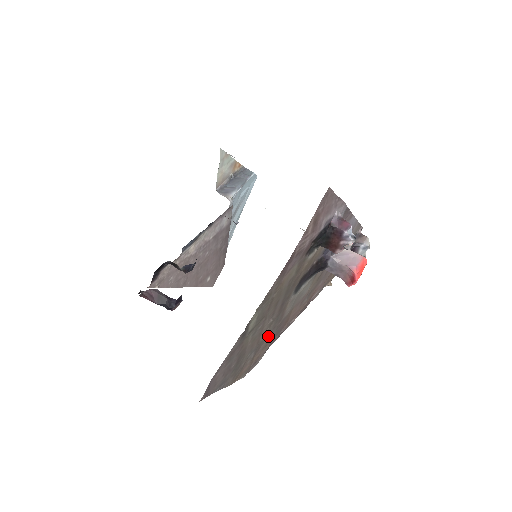
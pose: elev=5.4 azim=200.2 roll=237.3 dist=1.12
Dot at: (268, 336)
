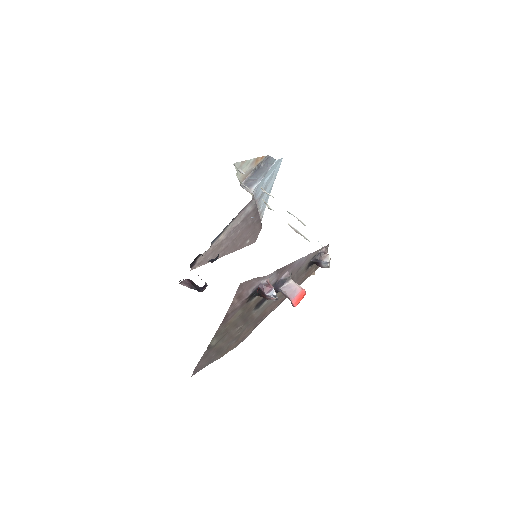
Dot at: (245, 329)
